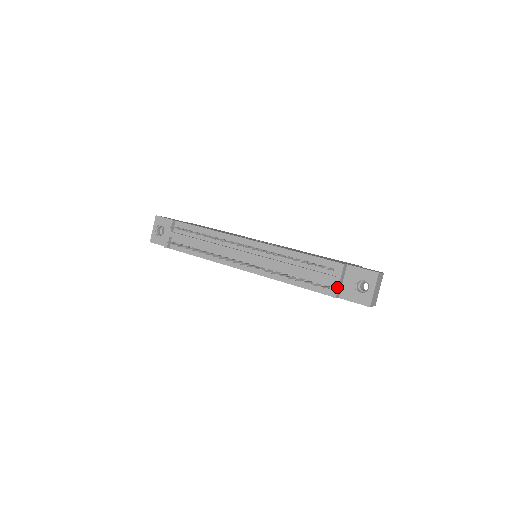
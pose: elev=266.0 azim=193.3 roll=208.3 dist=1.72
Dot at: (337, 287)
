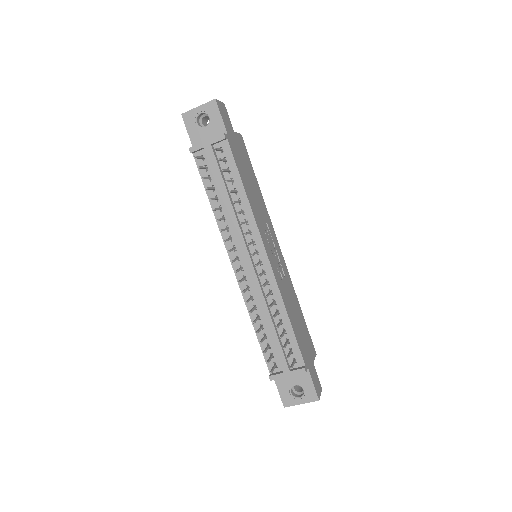
Dot at: (281, 377)
